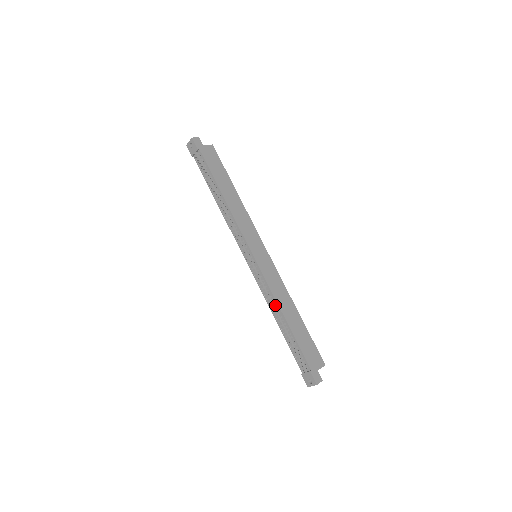
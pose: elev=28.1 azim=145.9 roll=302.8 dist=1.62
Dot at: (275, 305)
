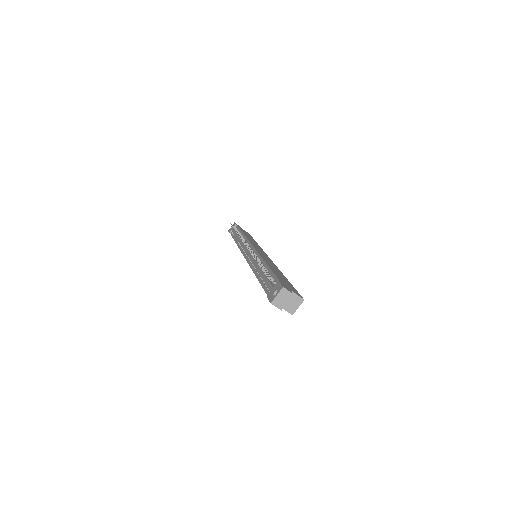
Dot at: occluded
